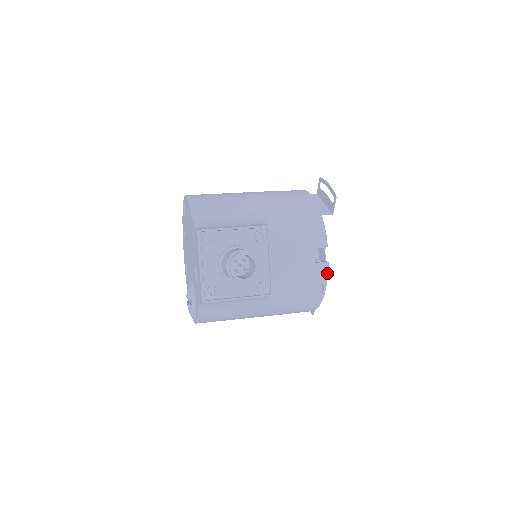
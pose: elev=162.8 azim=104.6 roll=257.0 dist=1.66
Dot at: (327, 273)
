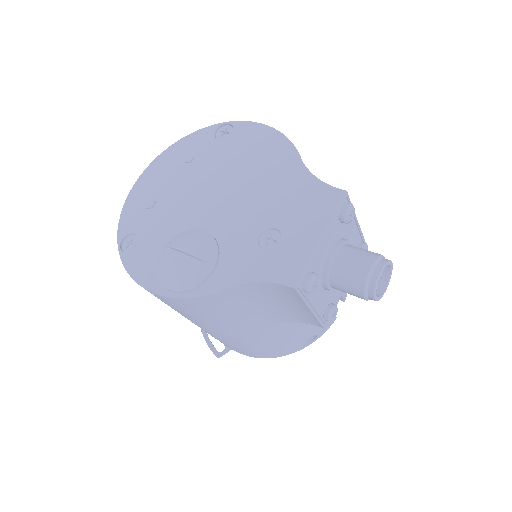
Dot at: (328, 328)
